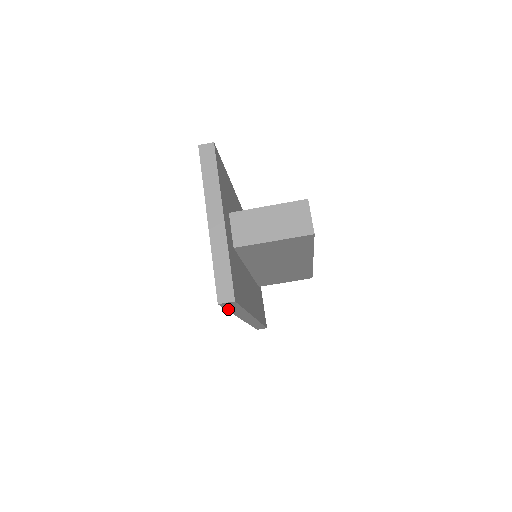
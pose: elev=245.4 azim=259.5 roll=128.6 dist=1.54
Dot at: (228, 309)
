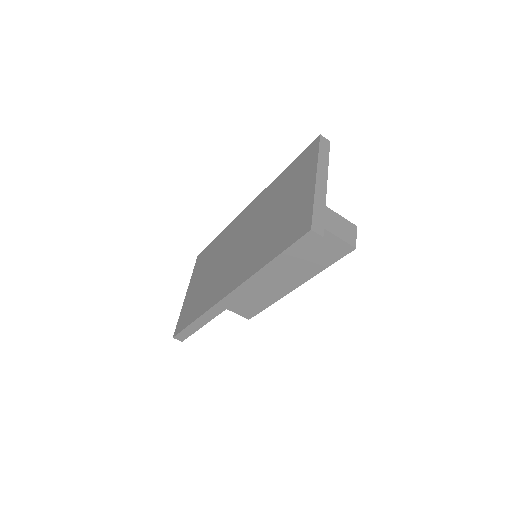
Dot at: (286, 251)
